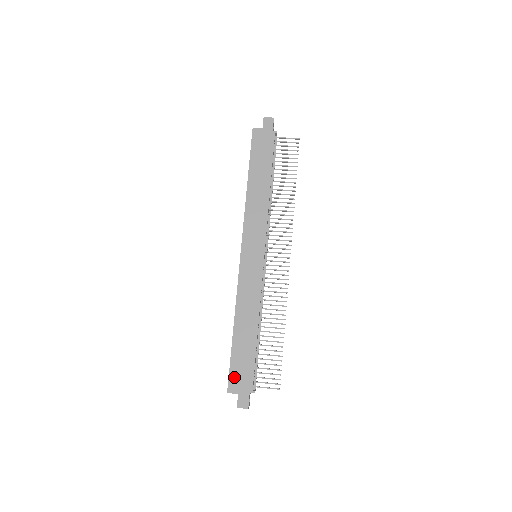
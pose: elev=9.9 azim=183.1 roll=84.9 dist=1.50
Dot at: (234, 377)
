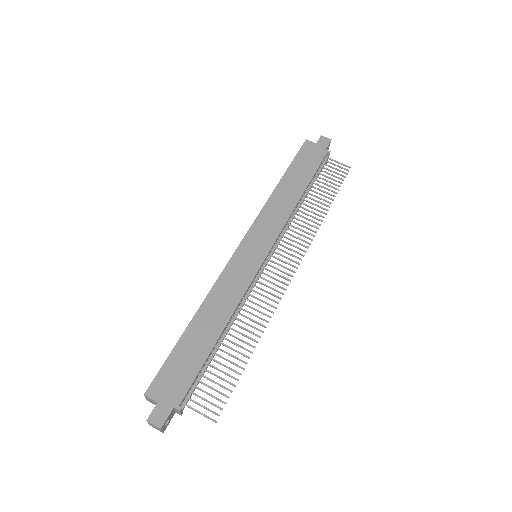
Dot at: (163, 378)
